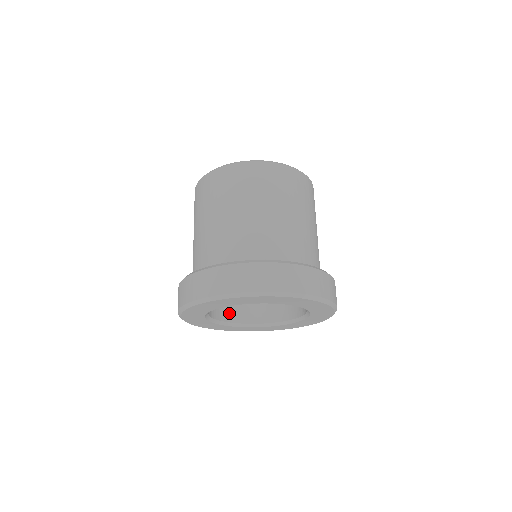
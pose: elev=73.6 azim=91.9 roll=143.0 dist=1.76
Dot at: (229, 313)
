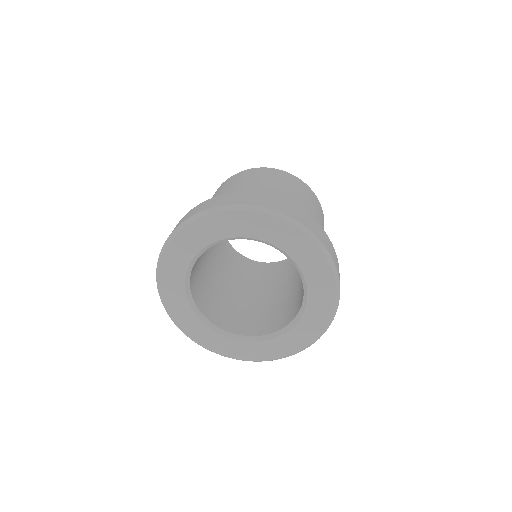
Dot at: (202, 304)
